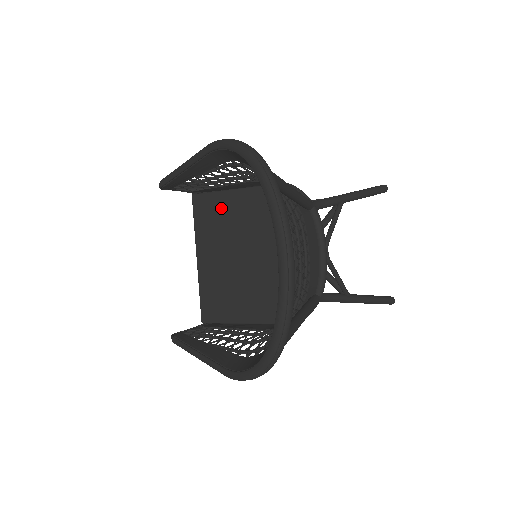
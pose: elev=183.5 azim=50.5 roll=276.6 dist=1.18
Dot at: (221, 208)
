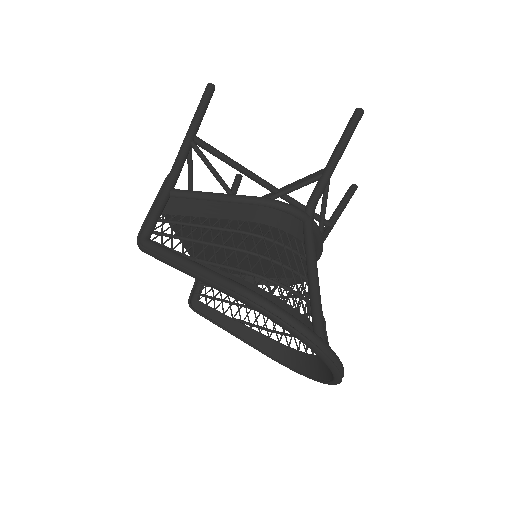
Dot at: occluded
